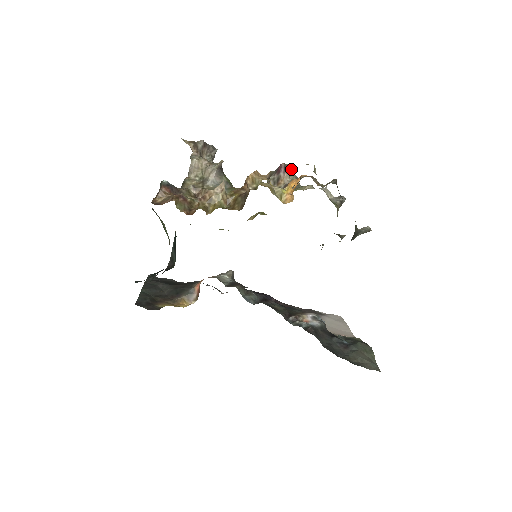
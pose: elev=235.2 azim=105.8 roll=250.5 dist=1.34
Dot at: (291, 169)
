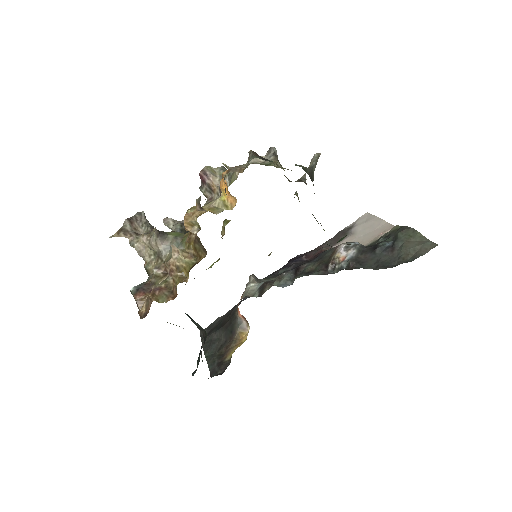
Dot at: (211, 167)
